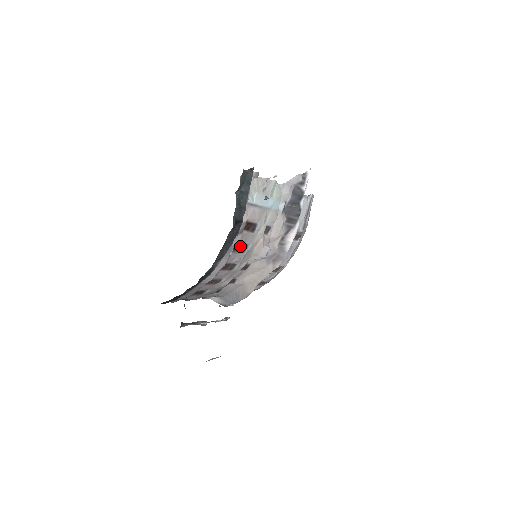
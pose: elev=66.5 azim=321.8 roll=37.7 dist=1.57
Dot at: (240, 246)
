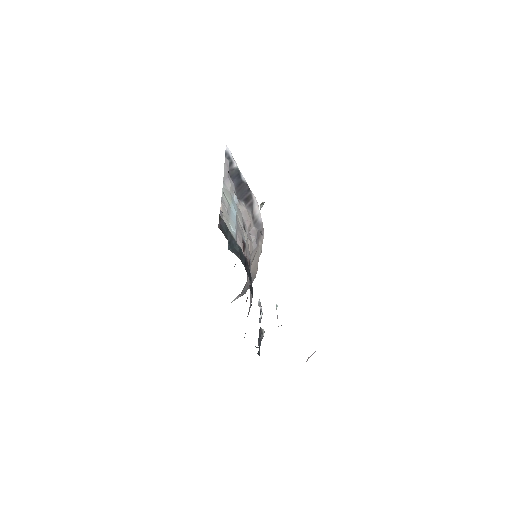
Dot at: occluded
